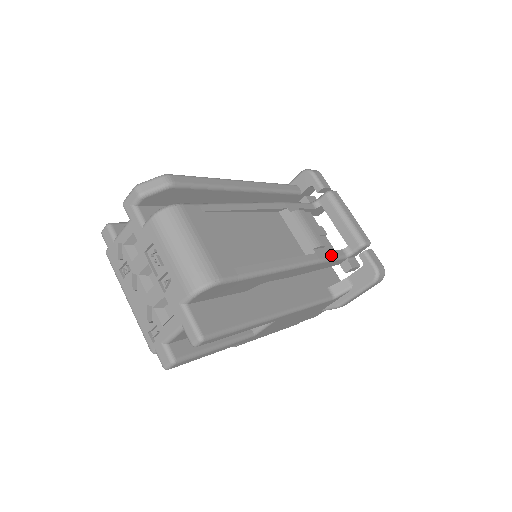
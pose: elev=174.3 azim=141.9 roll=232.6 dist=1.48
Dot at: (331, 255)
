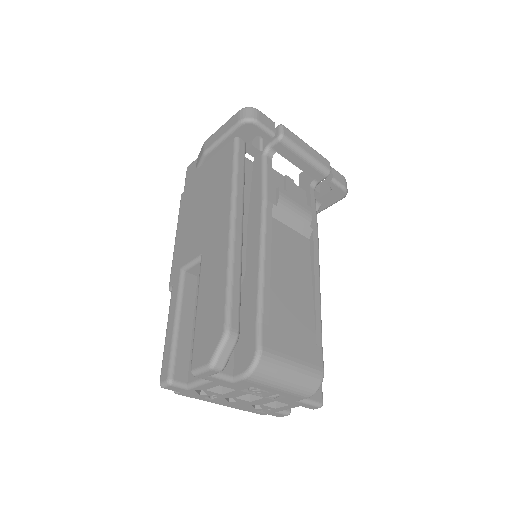
Dot at: (315, 210)
